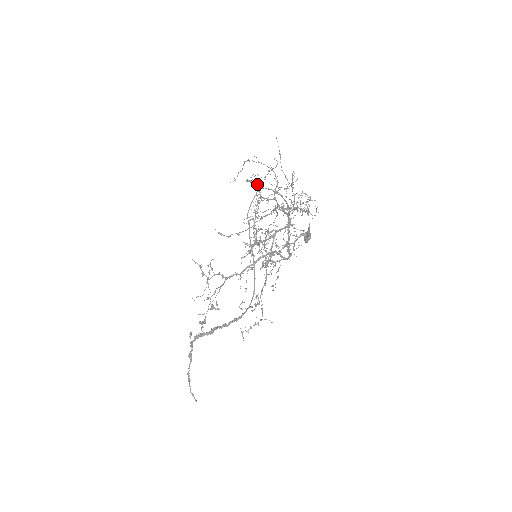
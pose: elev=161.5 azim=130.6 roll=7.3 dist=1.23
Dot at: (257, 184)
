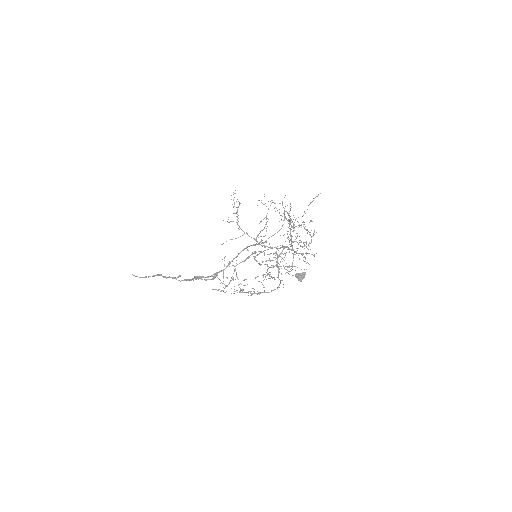
Dot at: occluded
